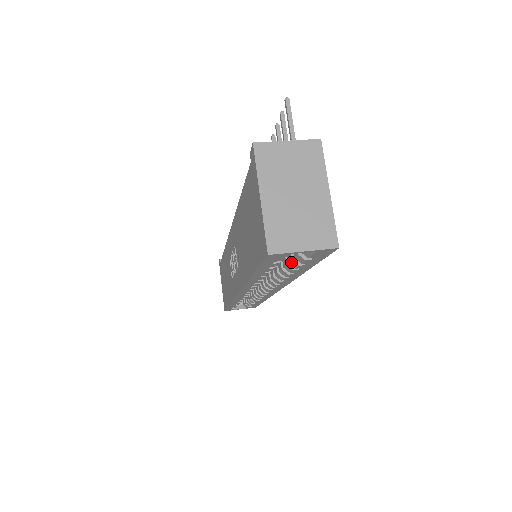
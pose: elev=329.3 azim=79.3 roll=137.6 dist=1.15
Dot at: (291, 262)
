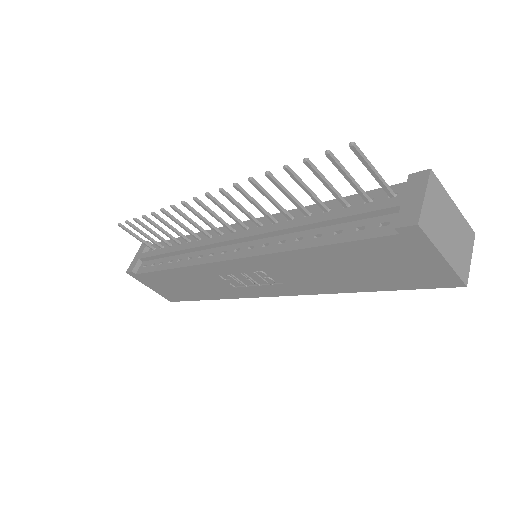
Dot at: occluded
